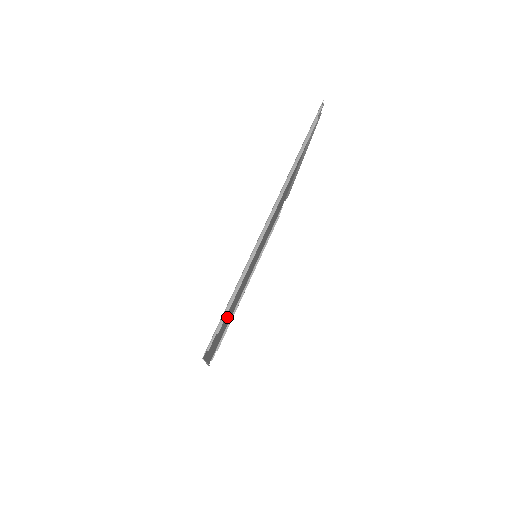
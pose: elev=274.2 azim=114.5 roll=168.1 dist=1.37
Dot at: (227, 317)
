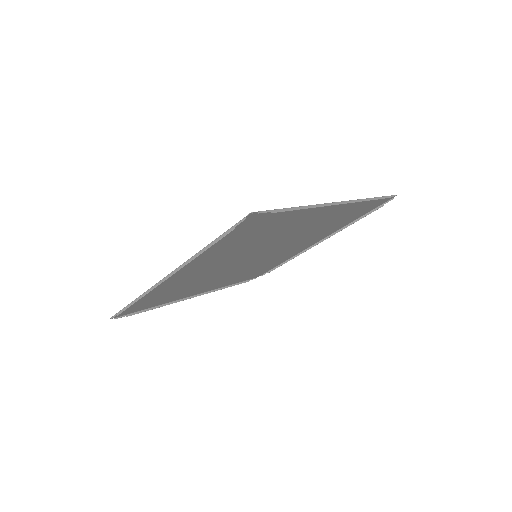
Dot at: (216, 280)
